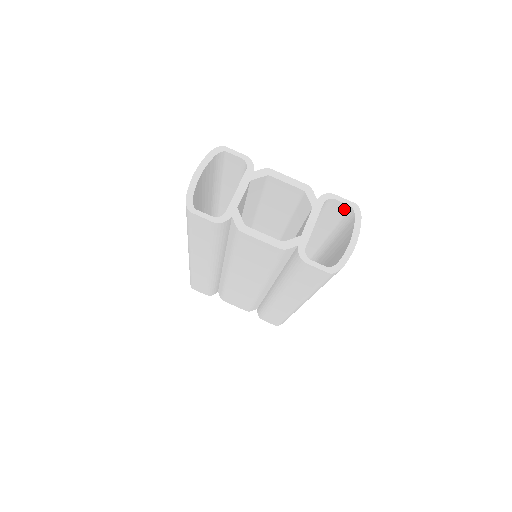
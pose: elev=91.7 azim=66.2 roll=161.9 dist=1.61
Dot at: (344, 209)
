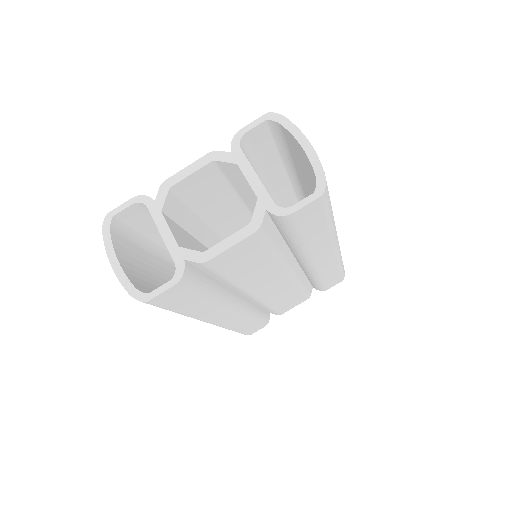
Dot at: (264, 131)
